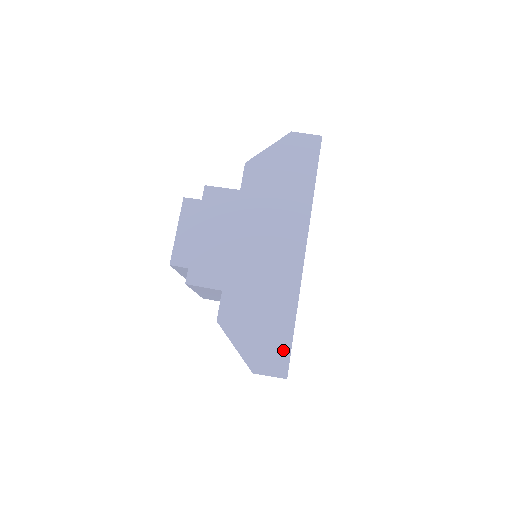
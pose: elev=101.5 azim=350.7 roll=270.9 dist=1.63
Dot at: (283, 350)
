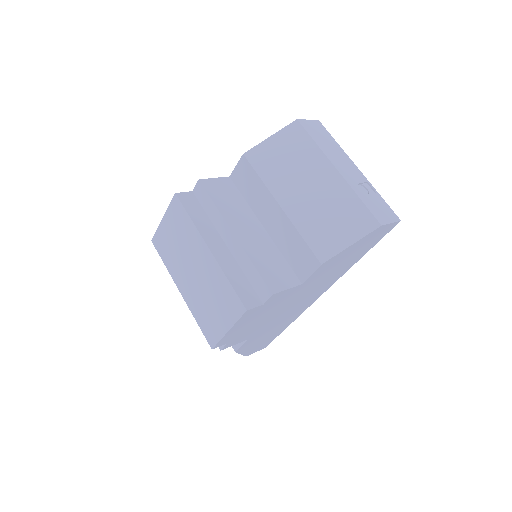
Dot at: (271, 340)
